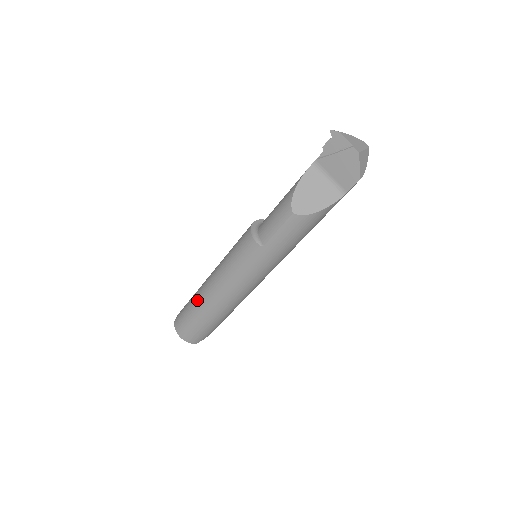
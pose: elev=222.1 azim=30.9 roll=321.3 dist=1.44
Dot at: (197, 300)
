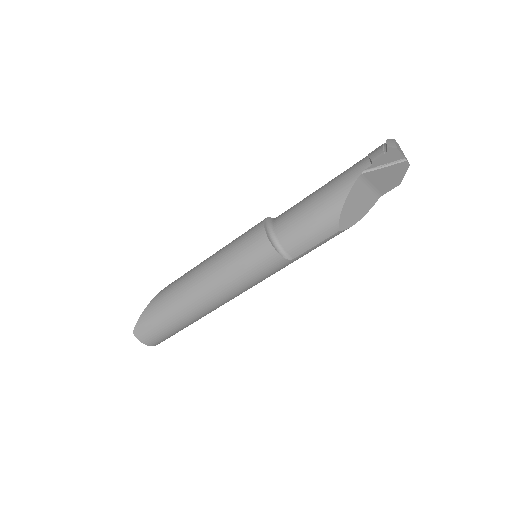
Dot at: (181, 314)
